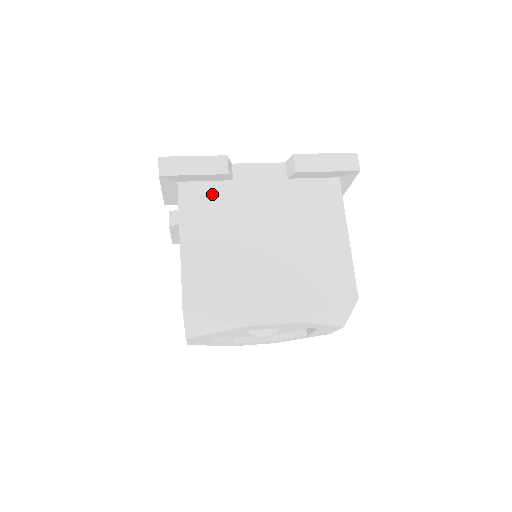
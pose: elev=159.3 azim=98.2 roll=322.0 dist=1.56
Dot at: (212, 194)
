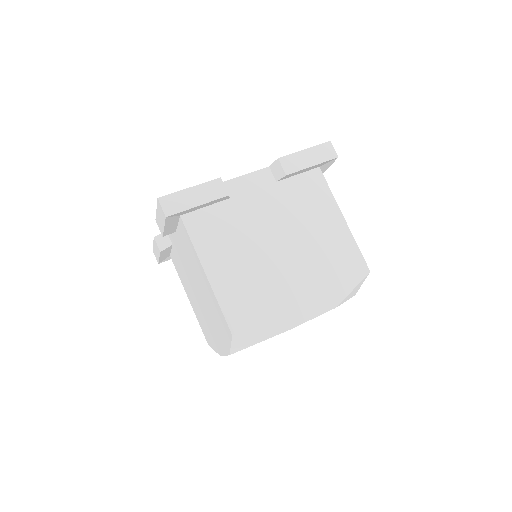
Dot at: (216, 218)
